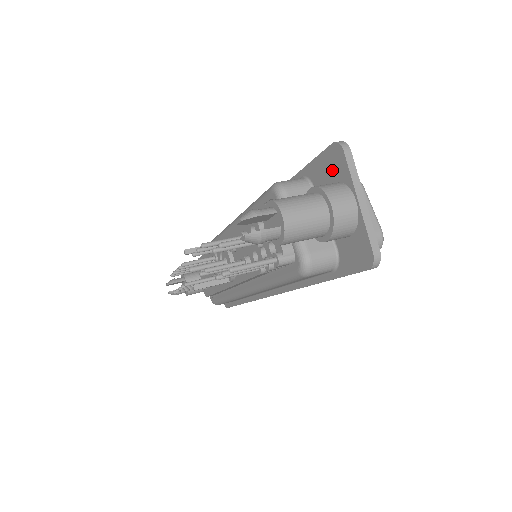
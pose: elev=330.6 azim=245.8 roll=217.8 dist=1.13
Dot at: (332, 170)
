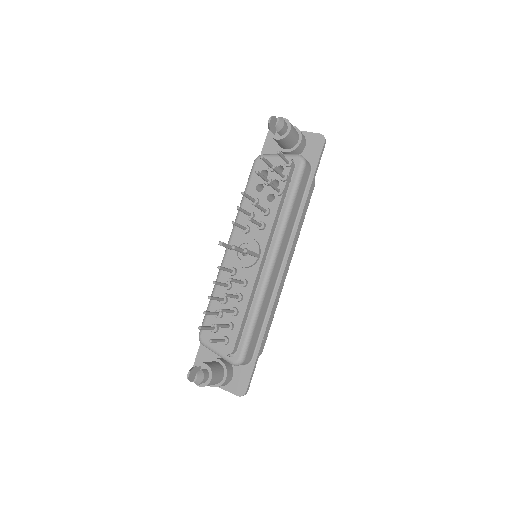
Dot at: occluded
